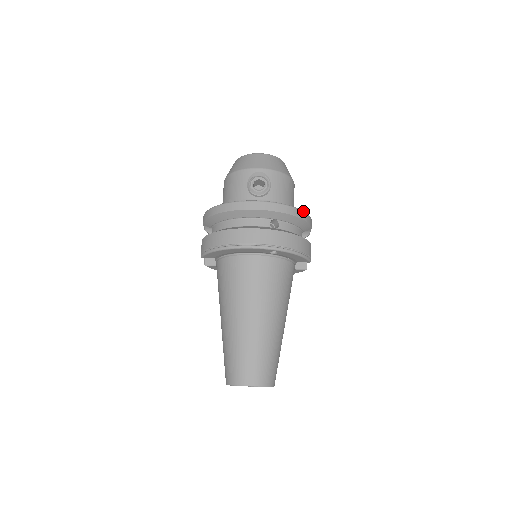
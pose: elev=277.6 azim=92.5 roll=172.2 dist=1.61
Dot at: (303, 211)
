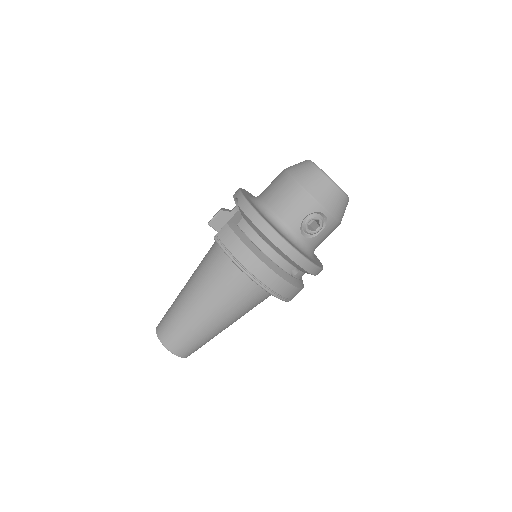
Dot at: occluded
